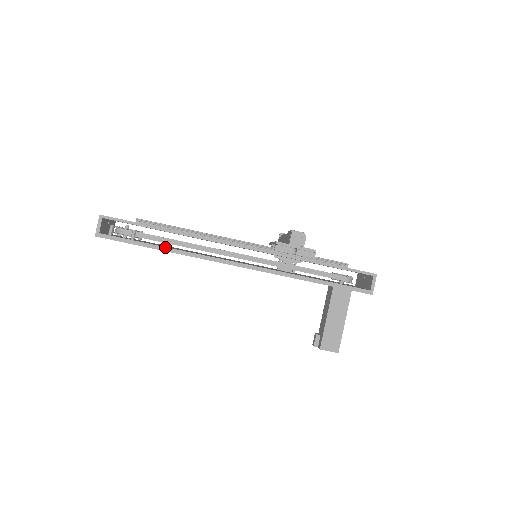
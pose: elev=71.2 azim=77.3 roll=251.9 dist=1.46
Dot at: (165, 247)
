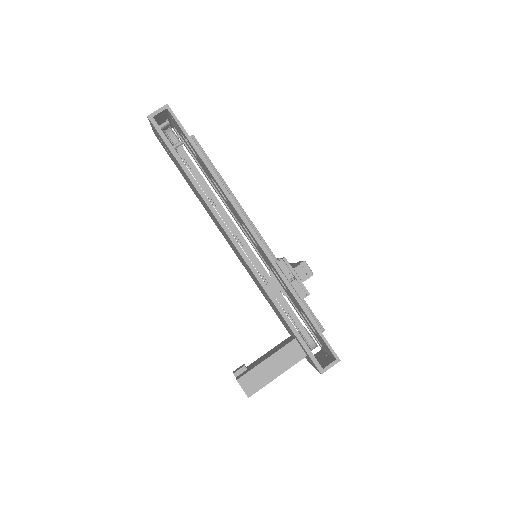
Dot at: (193, 177)
